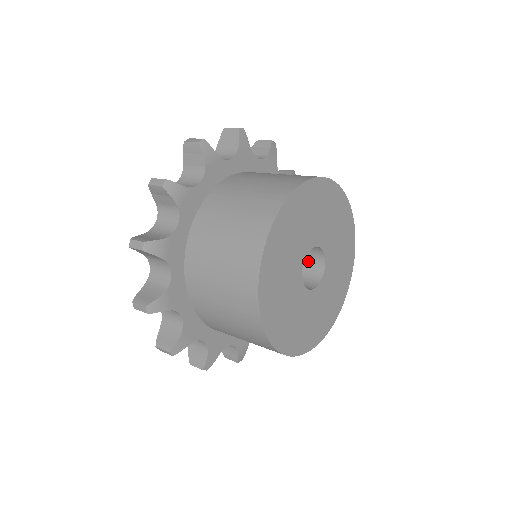
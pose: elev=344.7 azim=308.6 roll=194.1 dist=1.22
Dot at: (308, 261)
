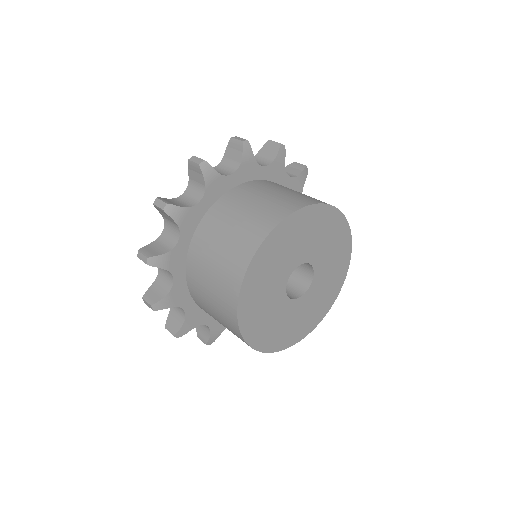
Dot at: (298, 276)
